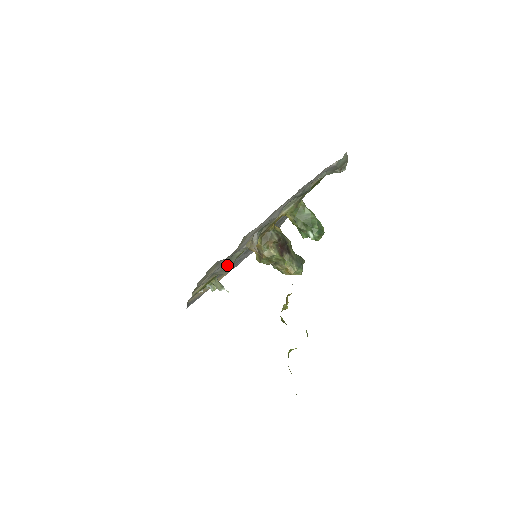
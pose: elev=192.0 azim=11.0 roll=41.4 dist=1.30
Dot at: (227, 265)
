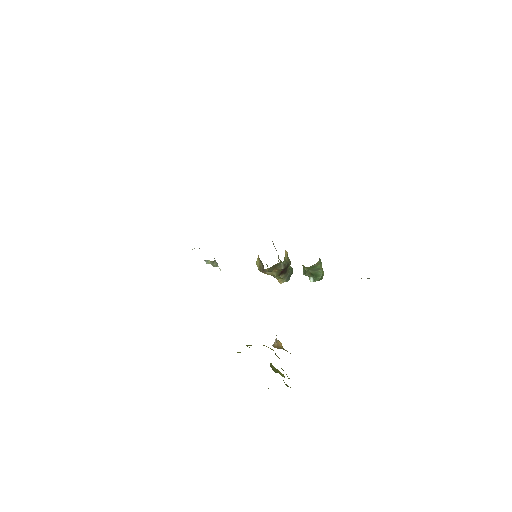
Dot at: occluded
